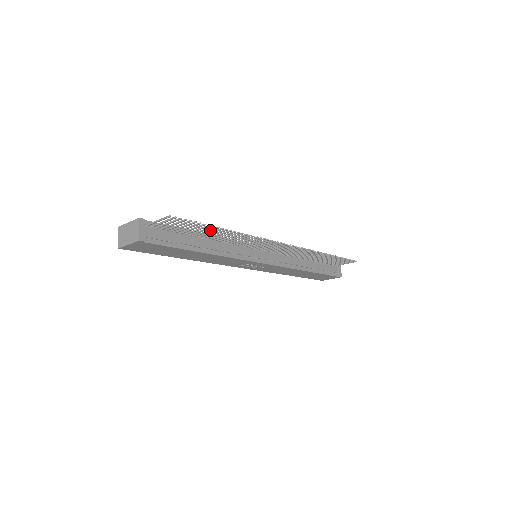
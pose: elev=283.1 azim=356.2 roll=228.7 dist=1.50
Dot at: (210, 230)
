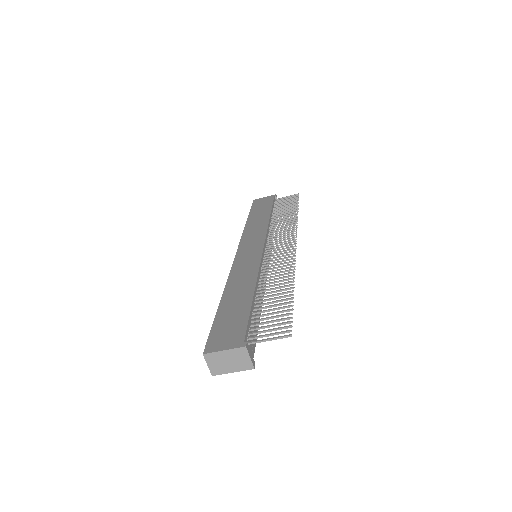
Dot at: occluded
